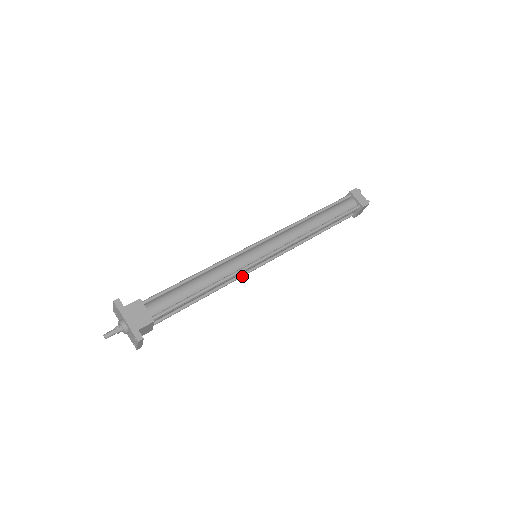
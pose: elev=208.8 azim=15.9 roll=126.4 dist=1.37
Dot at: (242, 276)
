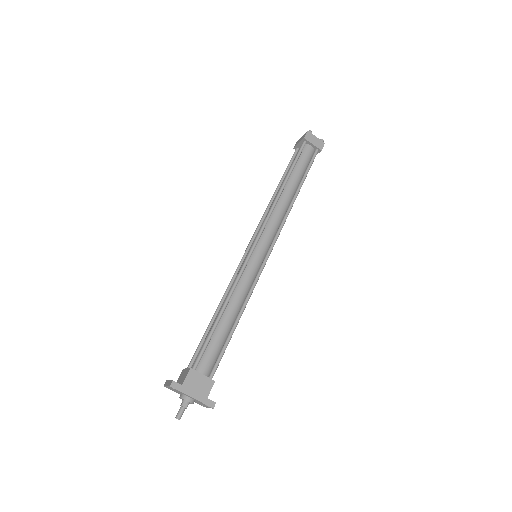
Dot at: occluded
